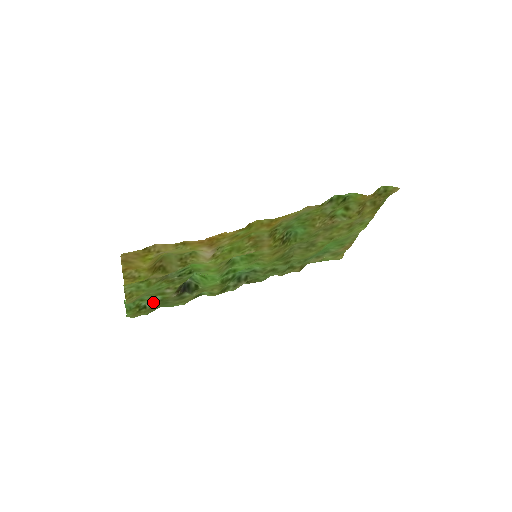
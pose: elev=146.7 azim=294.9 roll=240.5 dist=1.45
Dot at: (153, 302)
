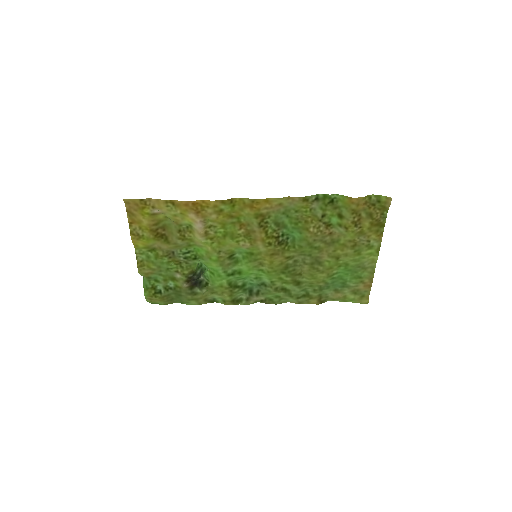
Dot at: (167, 288)
